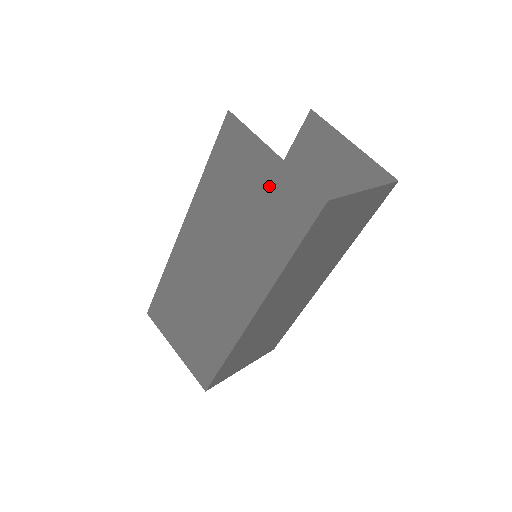
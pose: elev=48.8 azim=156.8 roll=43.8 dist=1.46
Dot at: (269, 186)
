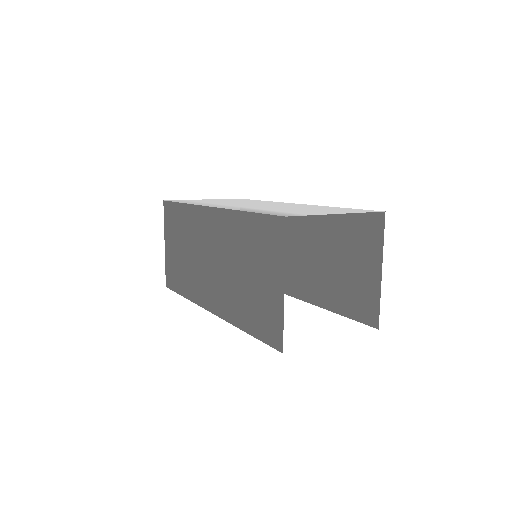
Dot at: (267, 291)
